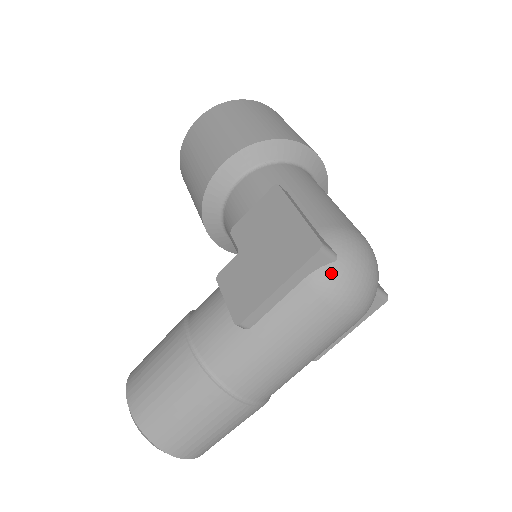
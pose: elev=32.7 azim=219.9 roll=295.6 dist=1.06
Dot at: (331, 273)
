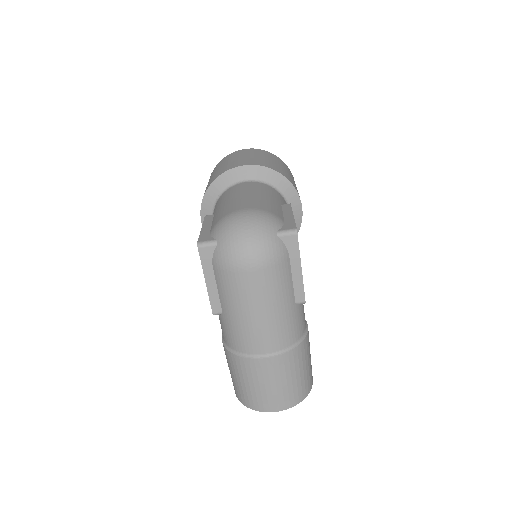
Dot at: (218, 253)
